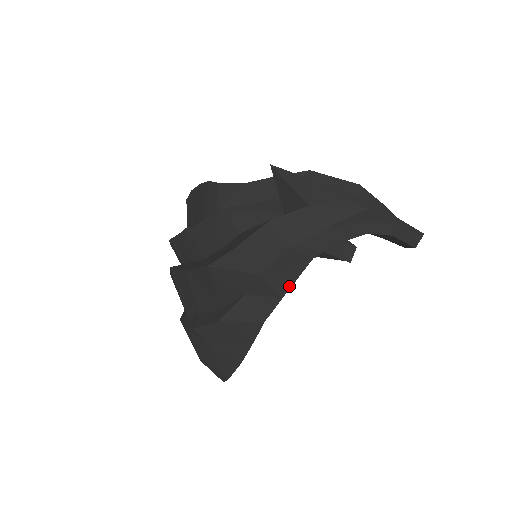
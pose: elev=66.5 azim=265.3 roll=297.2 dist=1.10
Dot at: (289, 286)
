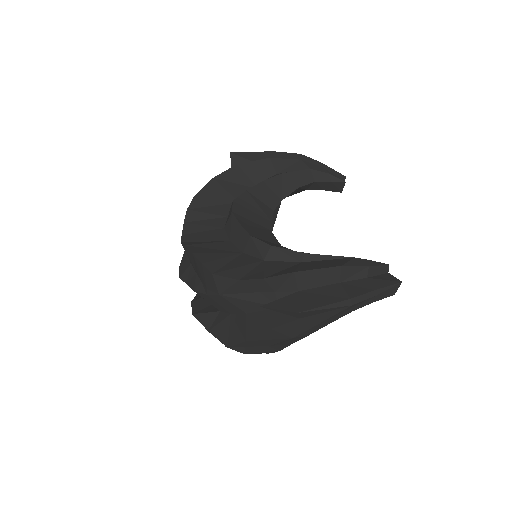
Dot at: (294, 342)
